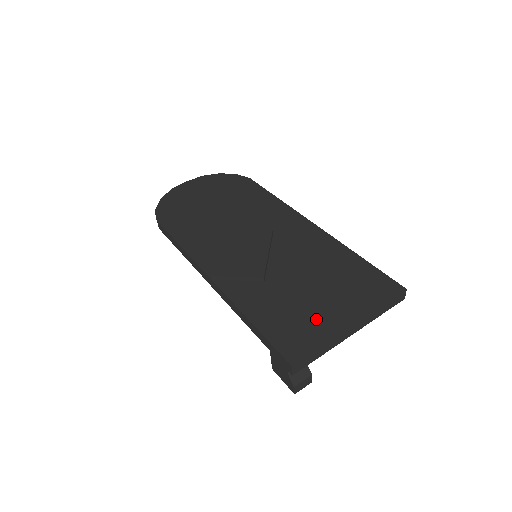
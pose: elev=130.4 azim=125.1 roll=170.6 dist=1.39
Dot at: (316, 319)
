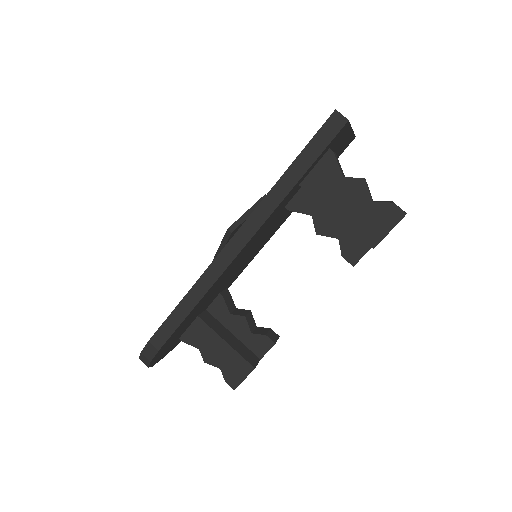
Dot at: occluded
